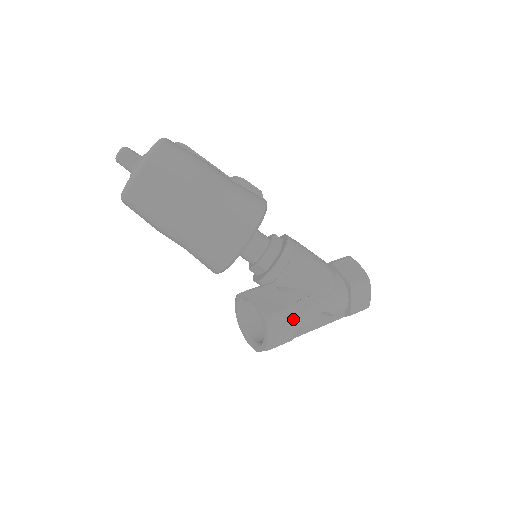
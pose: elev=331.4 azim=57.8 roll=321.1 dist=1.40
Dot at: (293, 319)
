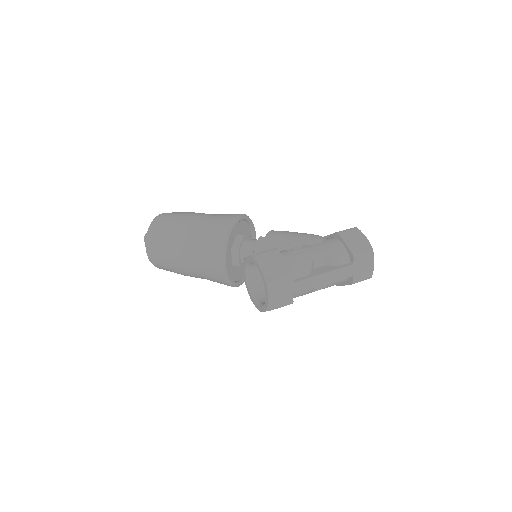
Dot at: (286, 260)
